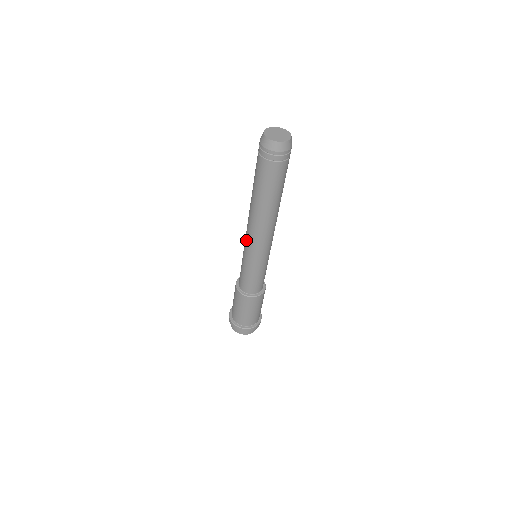
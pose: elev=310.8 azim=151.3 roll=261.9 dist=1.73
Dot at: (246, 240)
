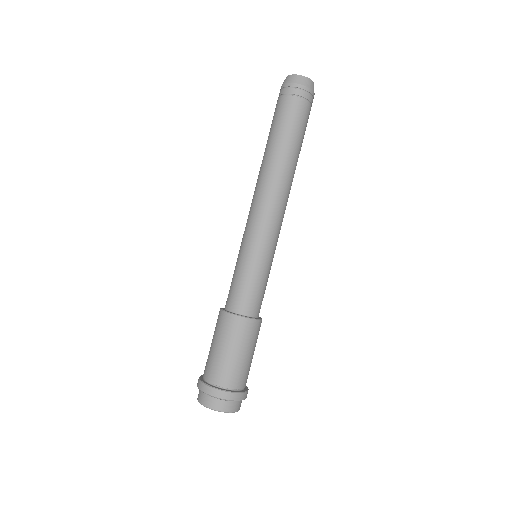
Dot at: (247, 219)
